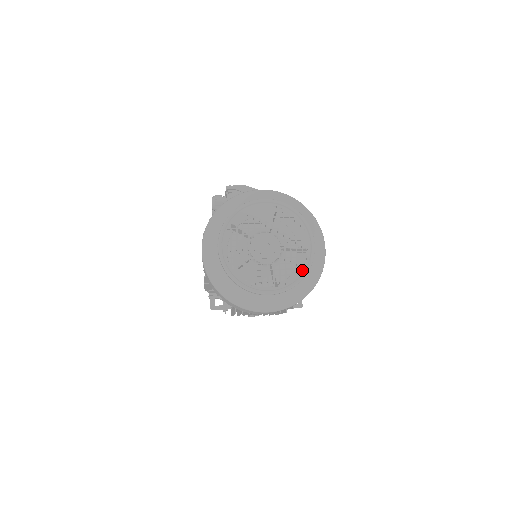
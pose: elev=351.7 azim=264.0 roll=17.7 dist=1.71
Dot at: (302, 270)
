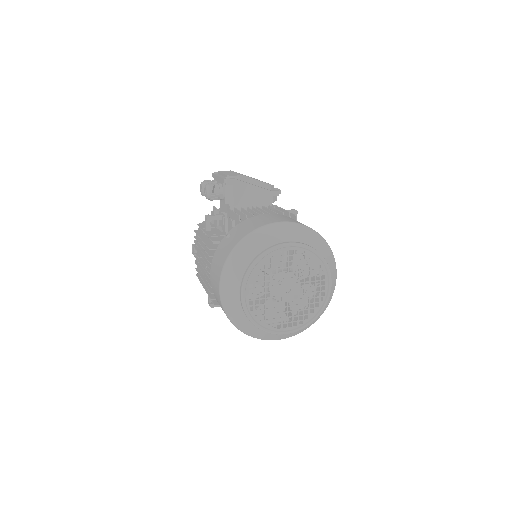
Dot at: (318, 309)
